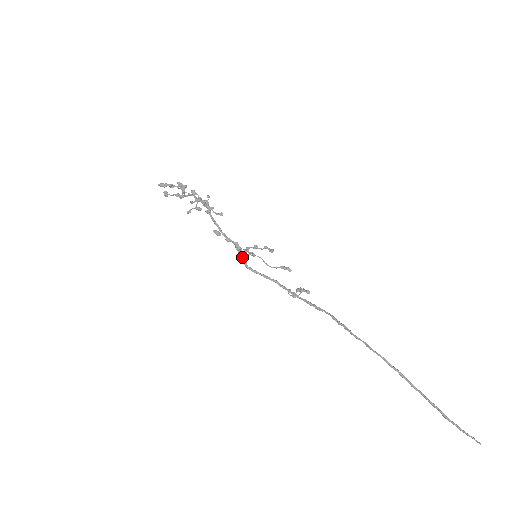
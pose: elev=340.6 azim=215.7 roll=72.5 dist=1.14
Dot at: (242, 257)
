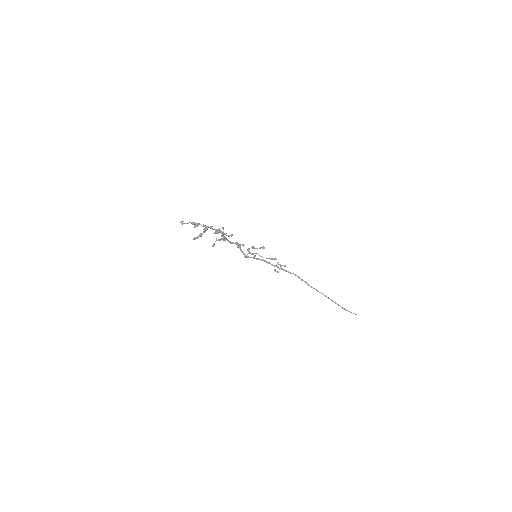
Dot at: (242, 252)
